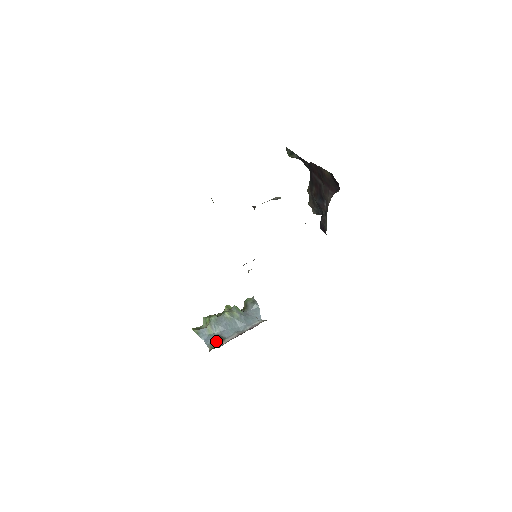
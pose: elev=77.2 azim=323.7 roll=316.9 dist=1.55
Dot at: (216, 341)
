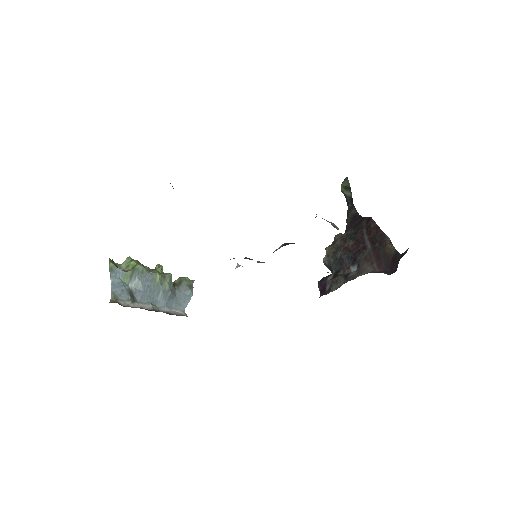
Dot at: (124, 296)
